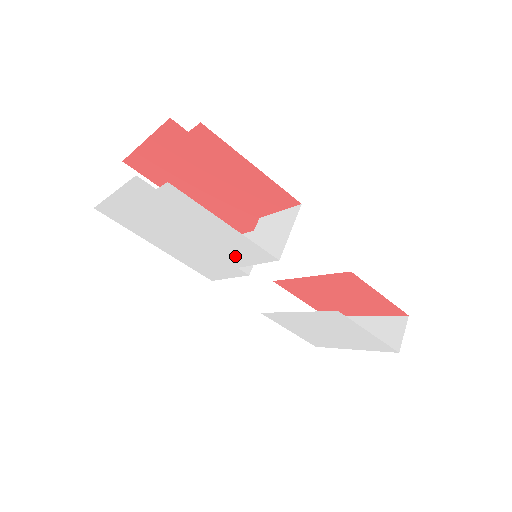
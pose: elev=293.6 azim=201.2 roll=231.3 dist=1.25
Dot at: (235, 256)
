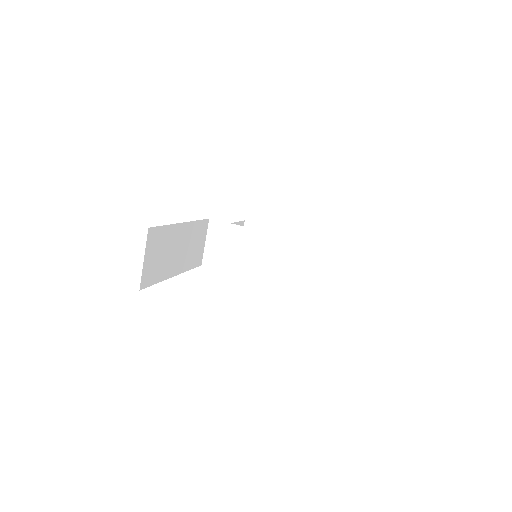
Dot at: occluded
